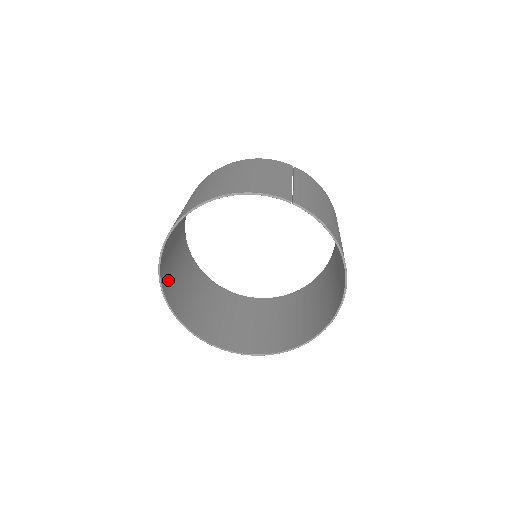
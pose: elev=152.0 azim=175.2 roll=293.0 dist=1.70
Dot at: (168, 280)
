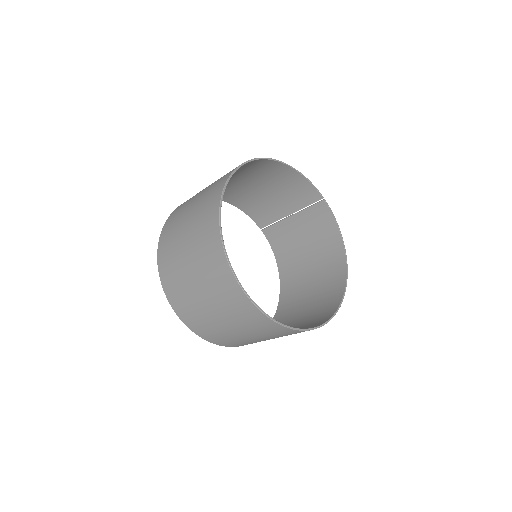
Dot at: (208, 212)
